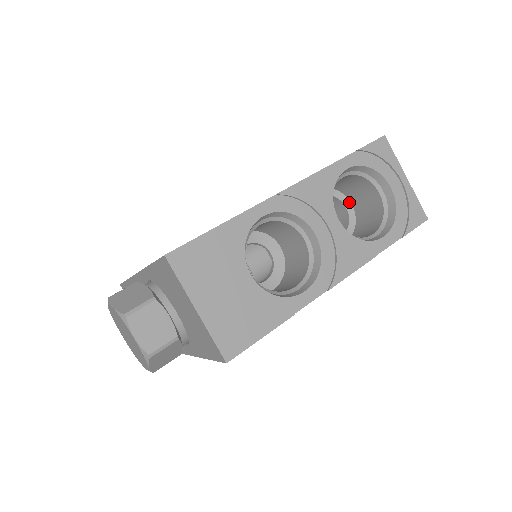
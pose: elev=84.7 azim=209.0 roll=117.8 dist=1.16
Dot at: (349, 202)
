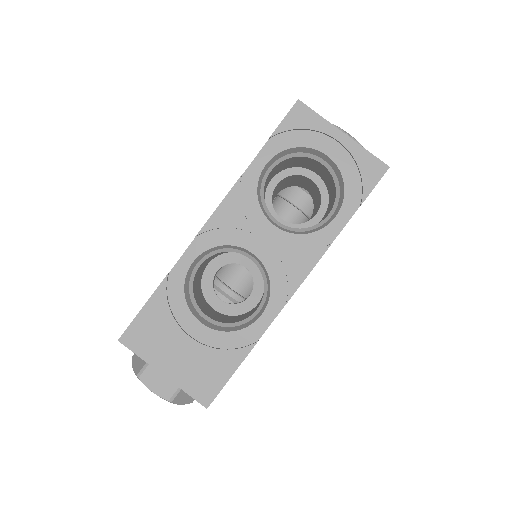
Dot at: (312, 172)
